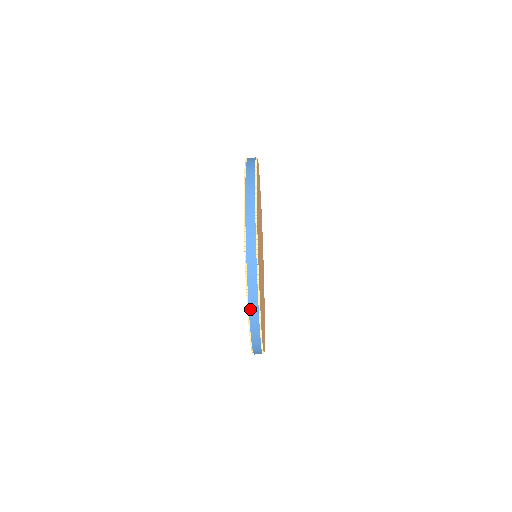
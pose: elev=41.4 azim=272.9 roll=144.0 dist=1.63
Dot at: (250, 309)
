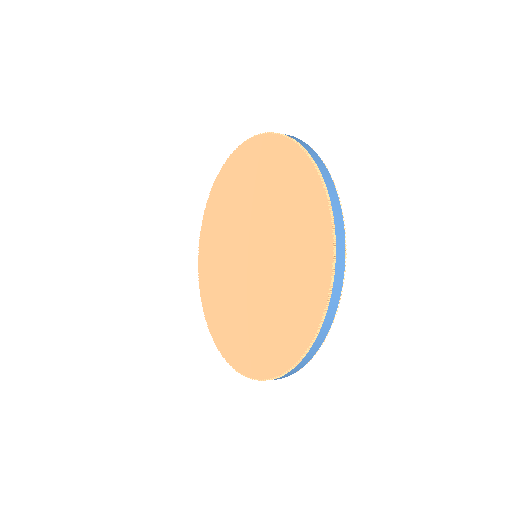
Dot at: (282, 377)
